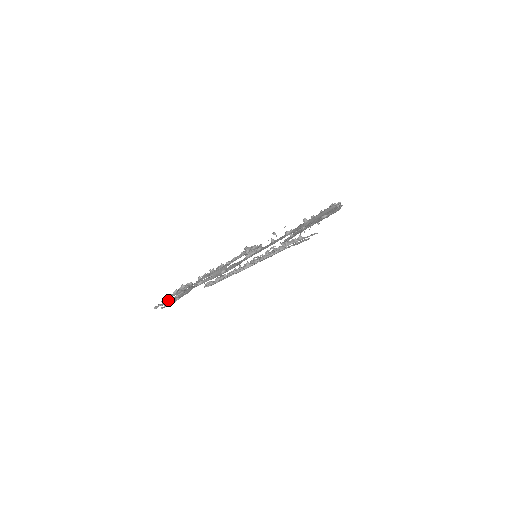
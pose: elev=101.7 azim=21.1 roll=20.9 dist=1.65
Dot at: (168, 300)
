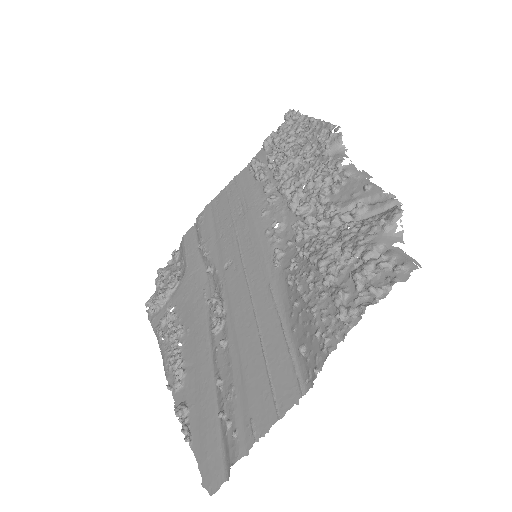
Dot at: (160, 284)
